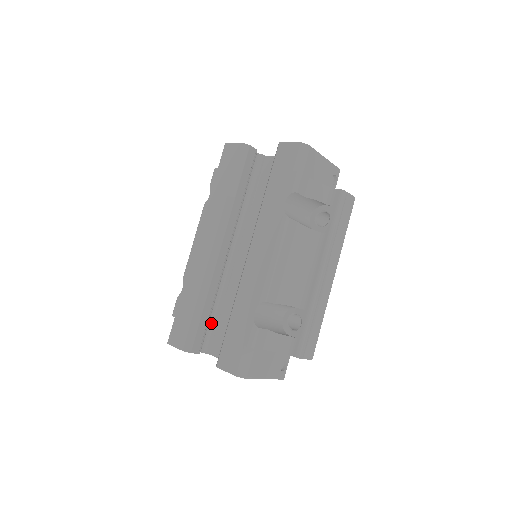
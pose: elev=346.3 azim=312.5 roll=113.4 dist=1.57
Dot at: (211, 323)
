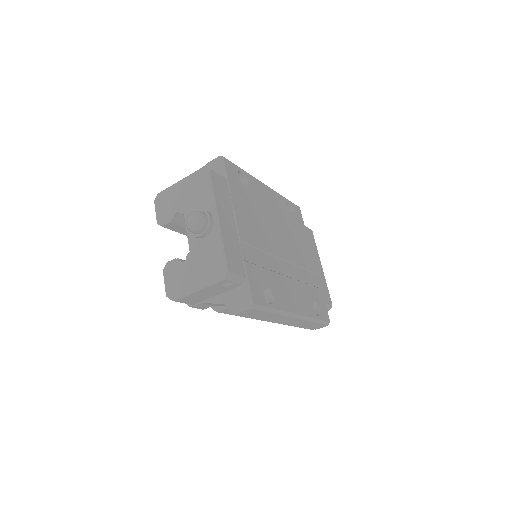
Dot at: occluded
